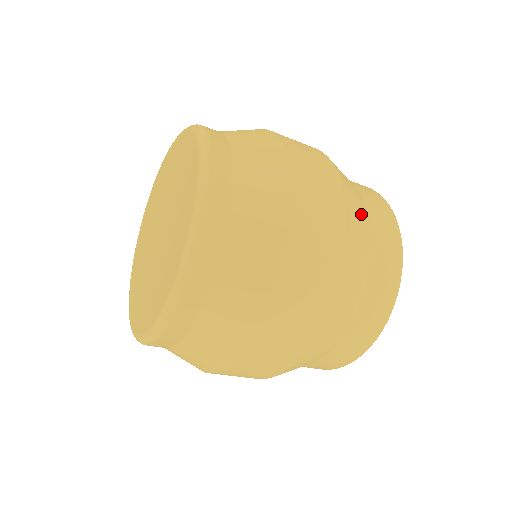
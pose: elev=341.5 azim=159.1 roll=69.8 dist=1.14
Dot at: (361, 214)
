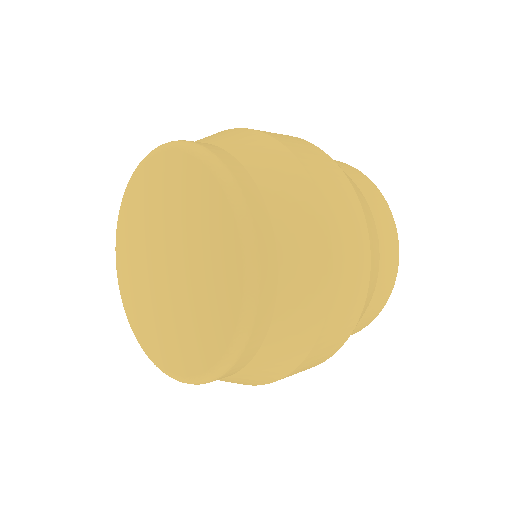
Dot at: occluded
